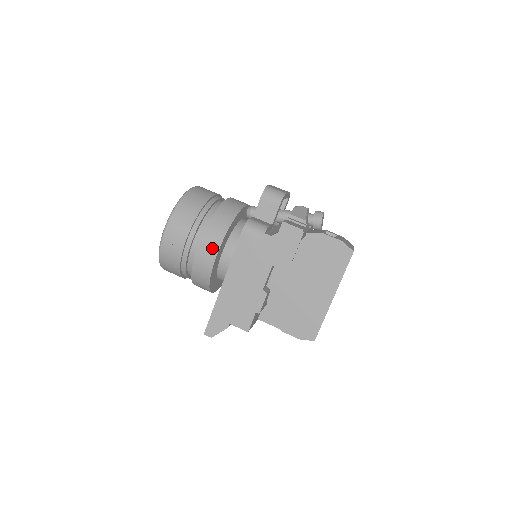
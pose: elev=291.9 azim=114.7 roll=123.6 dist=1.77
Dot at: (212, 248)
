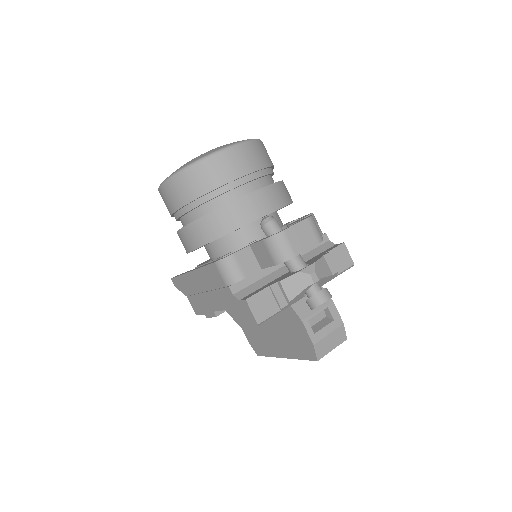
Dot at: (190, 243)
